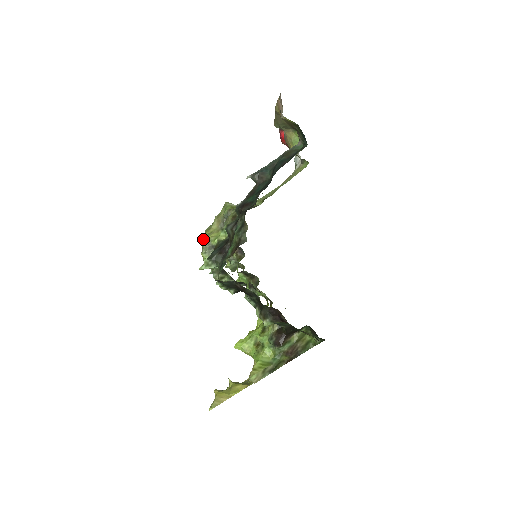
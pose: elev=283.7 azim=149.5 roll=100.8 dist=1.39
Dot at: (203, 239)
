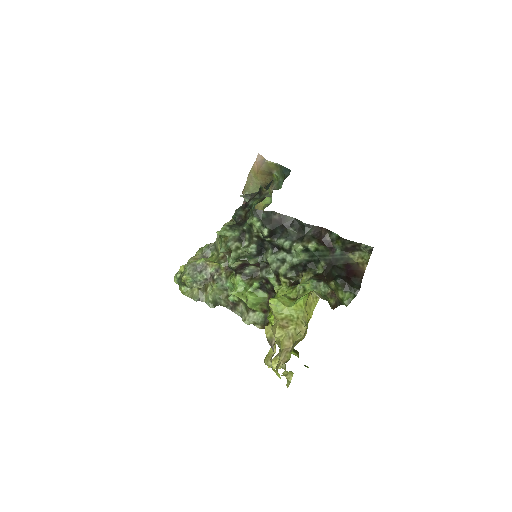
Dot at: (179, 272)
